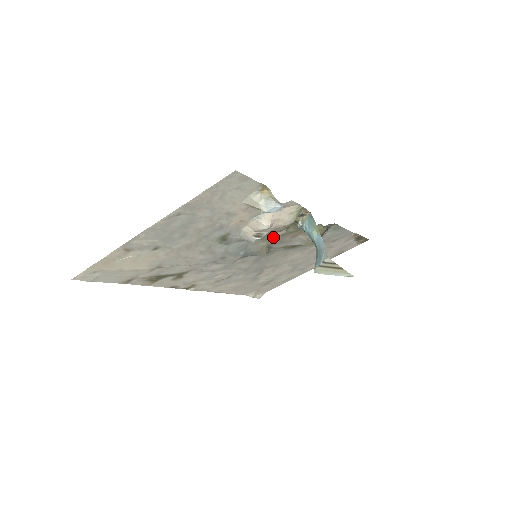
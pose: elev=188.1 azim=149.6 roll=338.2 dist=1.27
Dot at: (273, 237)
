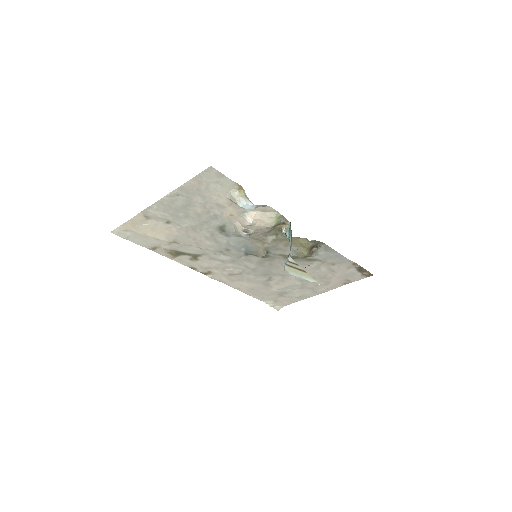
Dot at: (267, 240)
